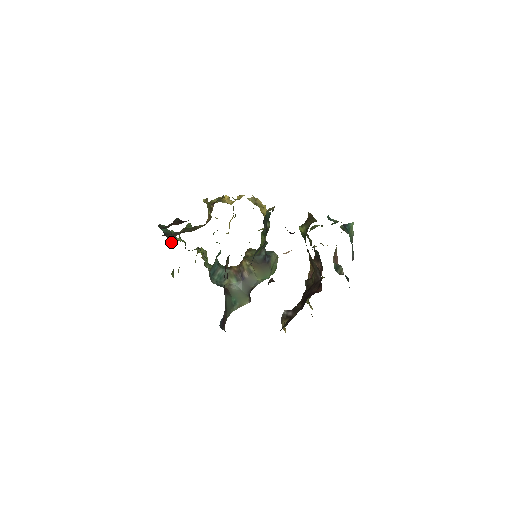
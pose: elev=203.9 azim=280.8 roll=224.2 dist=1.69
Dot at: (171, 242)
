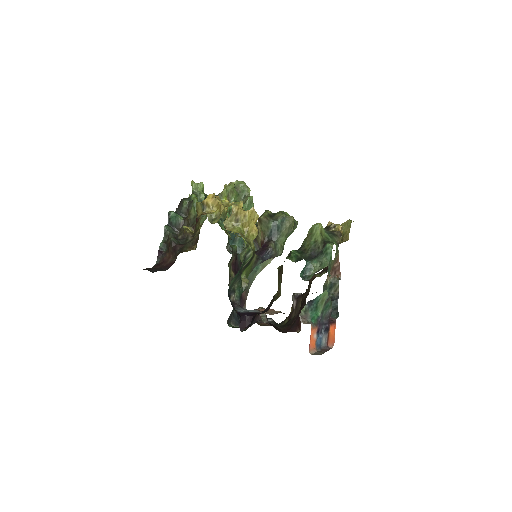
Dot at: occluded
